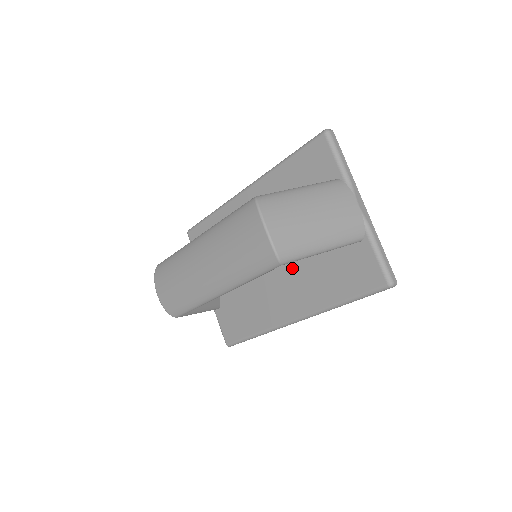
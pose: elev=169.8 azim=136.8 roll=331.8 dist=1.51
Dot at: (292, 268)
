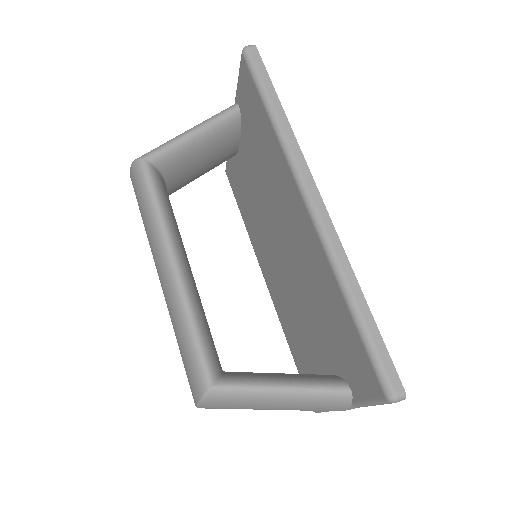
Dot at: (284, 288)
